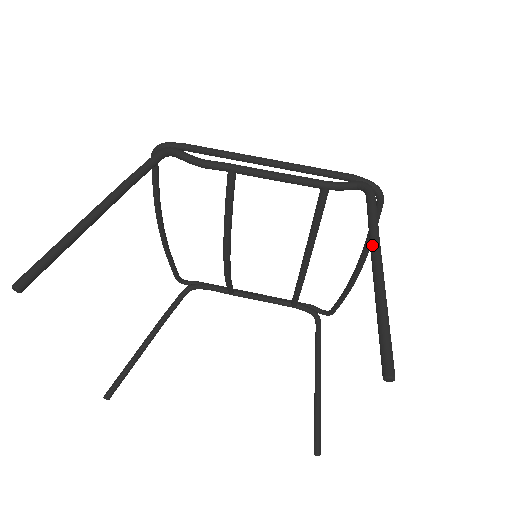
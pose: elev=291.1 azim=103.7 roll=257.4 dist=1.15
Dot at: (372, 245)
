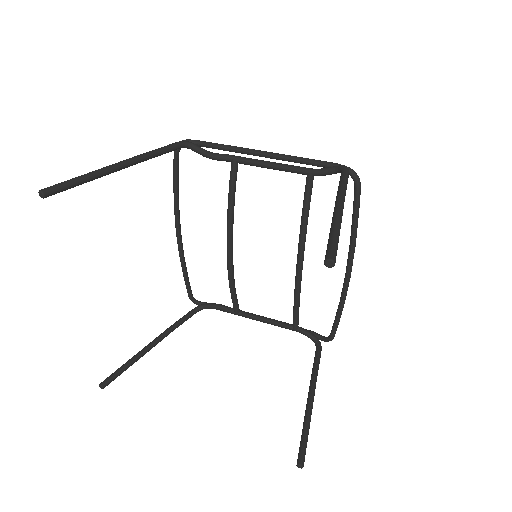
Dot at: (337, 194)
